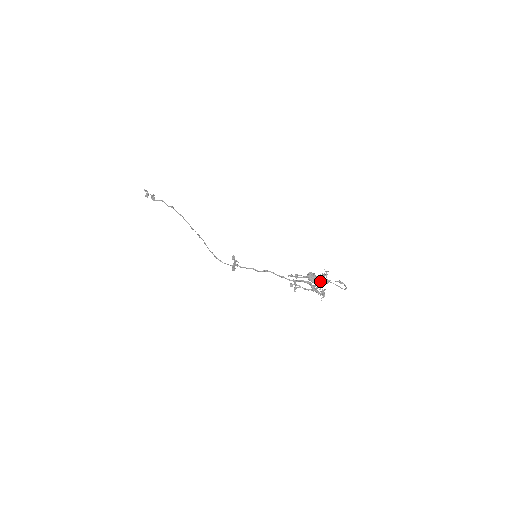
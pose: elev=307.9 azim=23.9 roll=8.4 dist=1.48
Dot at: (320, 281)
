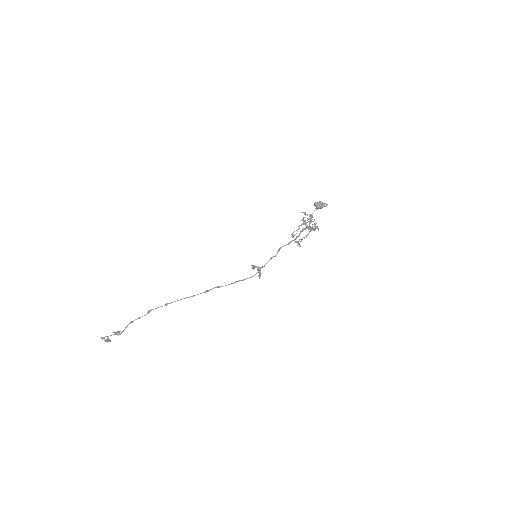
Dot at: occluded
